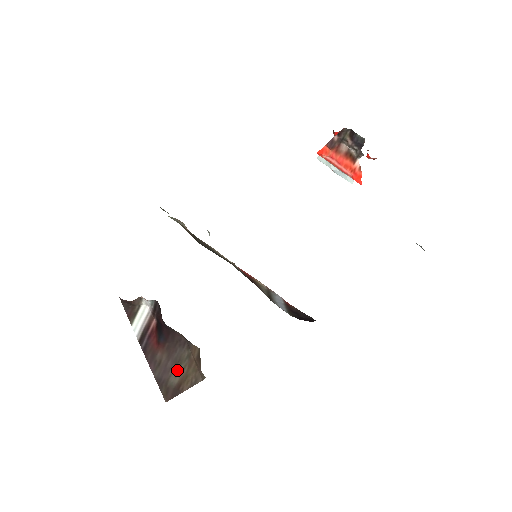
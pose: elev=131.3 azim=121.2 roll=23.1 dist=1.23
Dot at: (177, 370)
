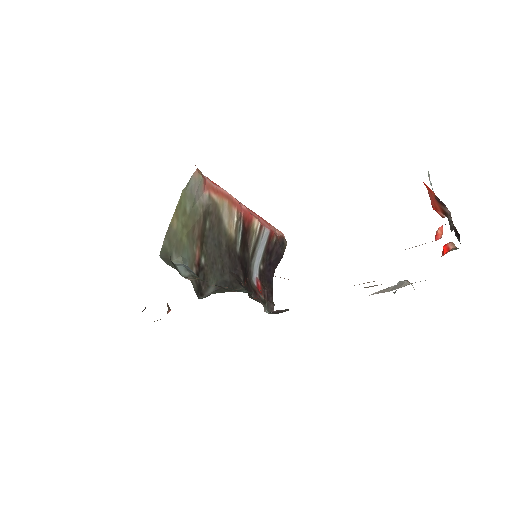
Dot at: occluded
